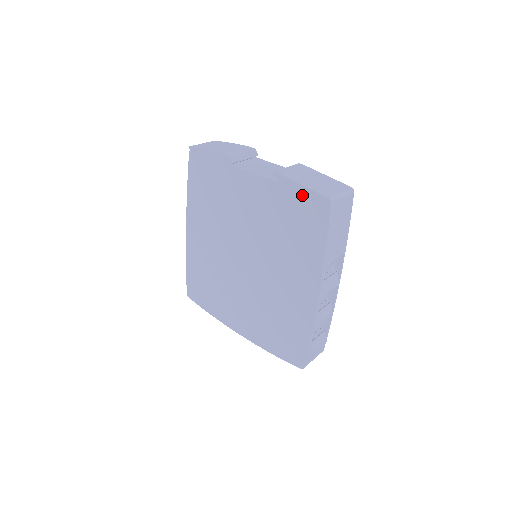
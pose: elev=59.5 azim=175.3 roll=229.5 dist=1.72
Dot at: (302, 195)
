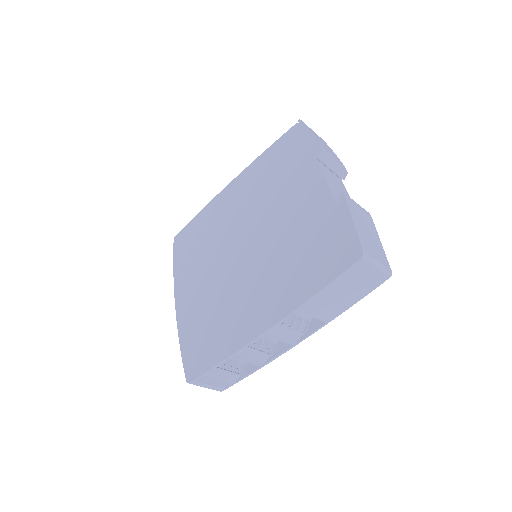
Dot at: (344, 230)
